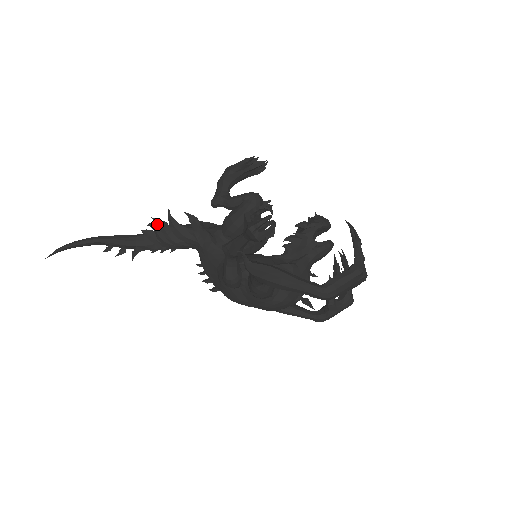
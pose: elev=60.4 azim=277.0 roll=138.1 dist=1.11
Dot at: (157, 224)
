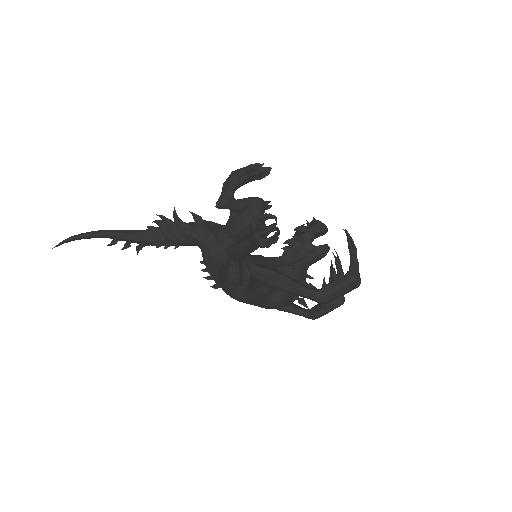
Dot at: (162, 221)
